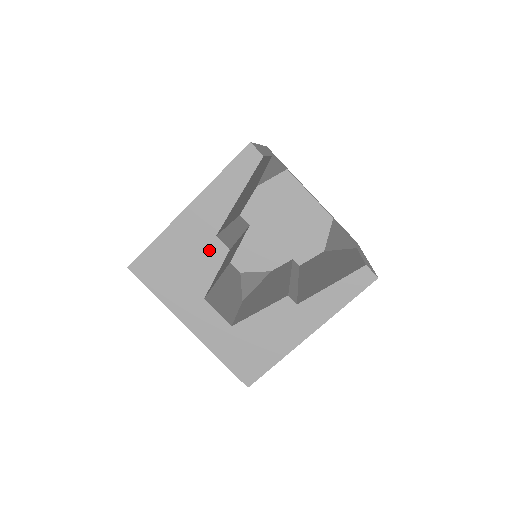
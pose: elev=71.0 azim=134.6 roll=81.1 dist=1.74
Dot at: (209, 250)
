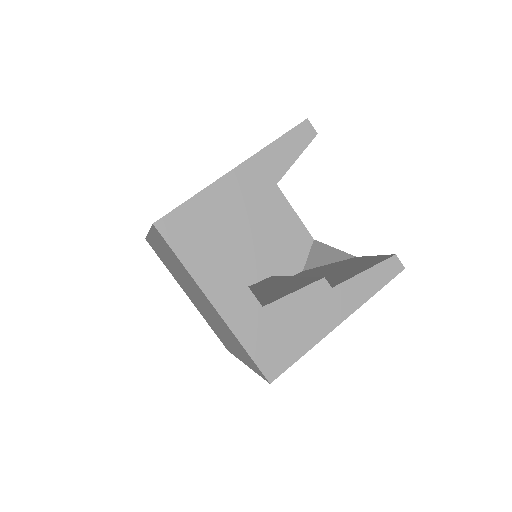
Dot at: (251, 217)
